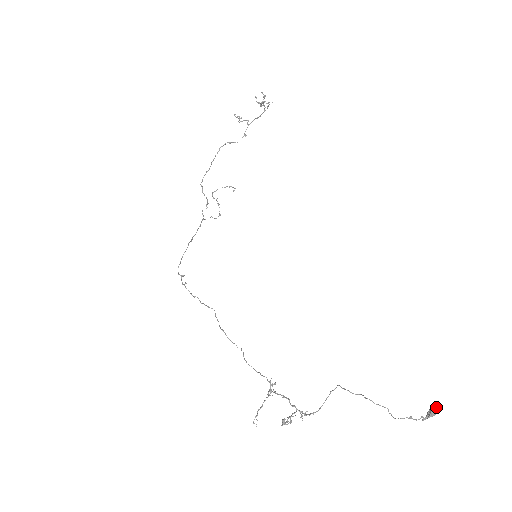
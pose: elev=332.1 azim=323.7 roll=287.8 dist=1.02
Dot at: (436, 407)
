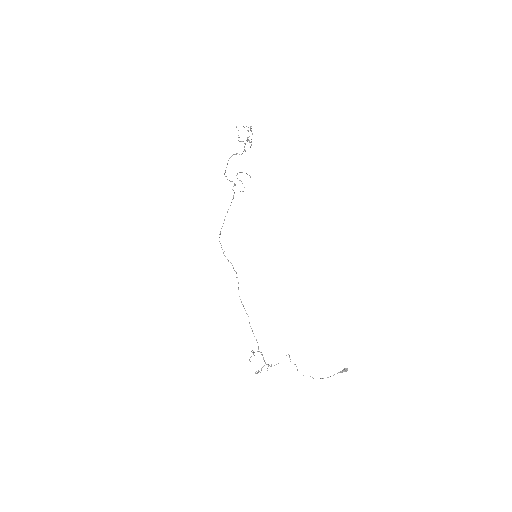
Dot at: (347, 369)
